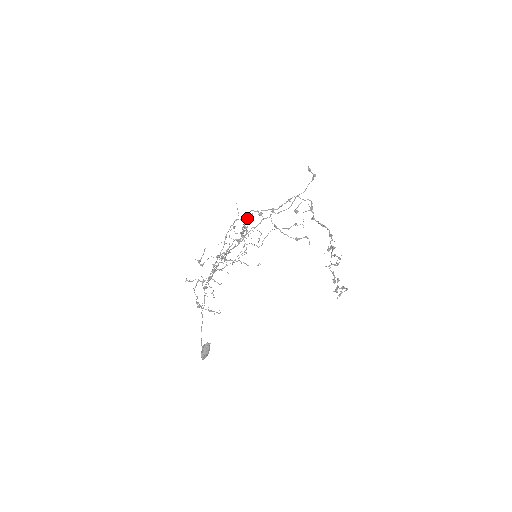
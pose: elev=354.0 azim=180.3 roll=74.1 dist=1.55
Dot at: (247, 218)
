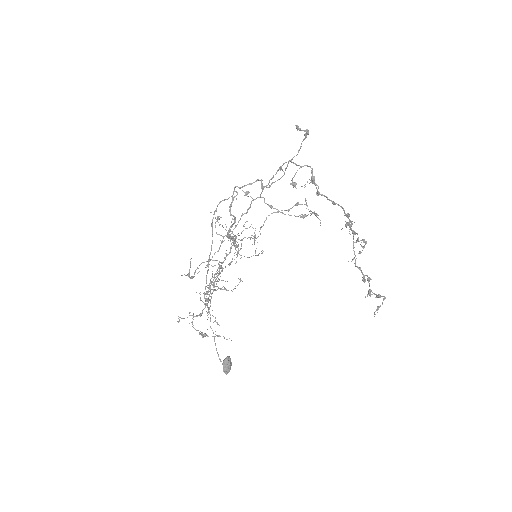
Dot at: (232, 202)
